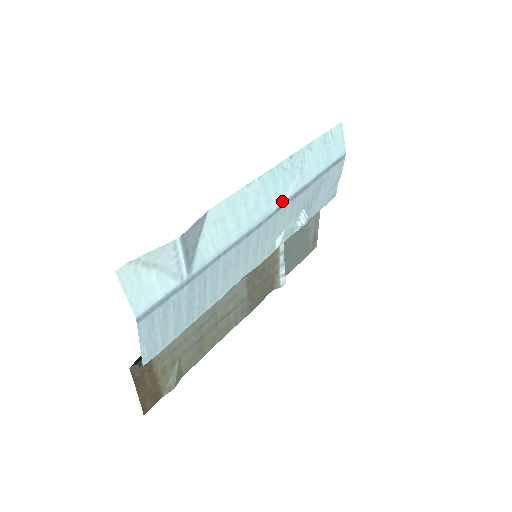
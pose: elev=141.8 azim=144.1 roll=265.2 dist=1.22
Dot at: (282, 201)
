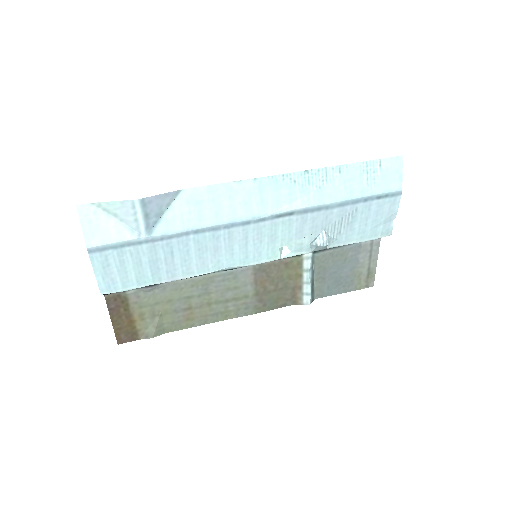
Dot at: (283, 210)
